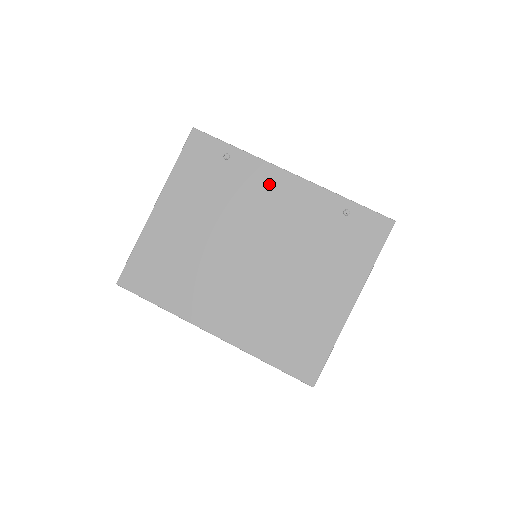
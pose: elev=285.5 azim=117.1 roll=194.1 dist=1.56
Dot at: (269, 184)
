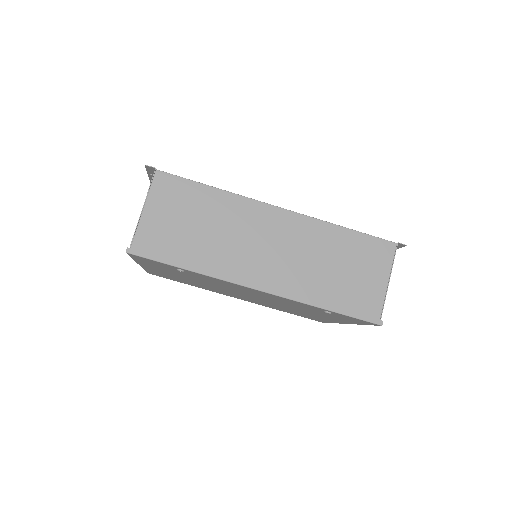
Dot at: (238, 287)
